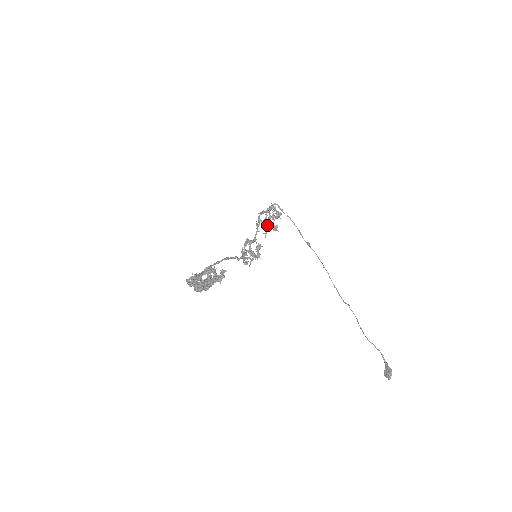
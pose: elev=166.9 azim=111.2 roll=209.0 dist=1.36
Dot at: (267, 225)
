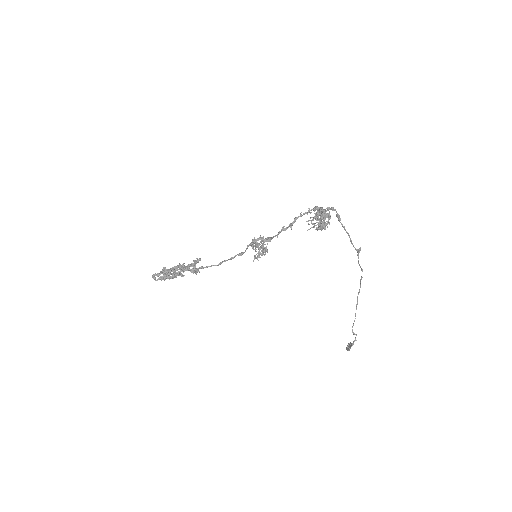
Dot at: (315, 218)
